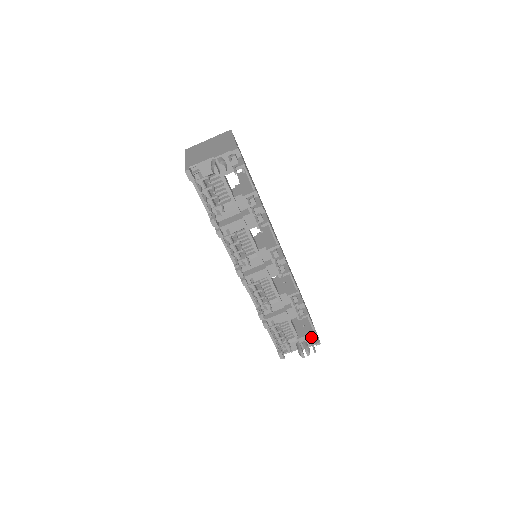
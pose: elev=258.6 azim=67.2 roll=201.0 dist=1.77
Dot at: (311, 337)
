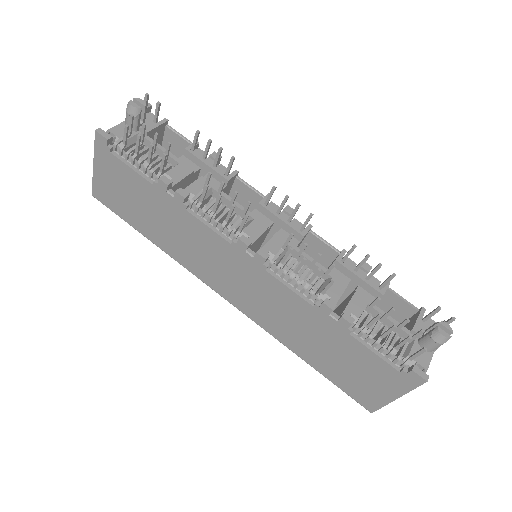
Dot at: (426, 319)
